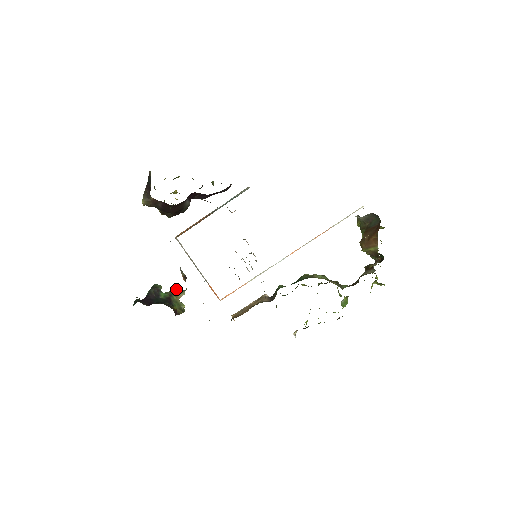
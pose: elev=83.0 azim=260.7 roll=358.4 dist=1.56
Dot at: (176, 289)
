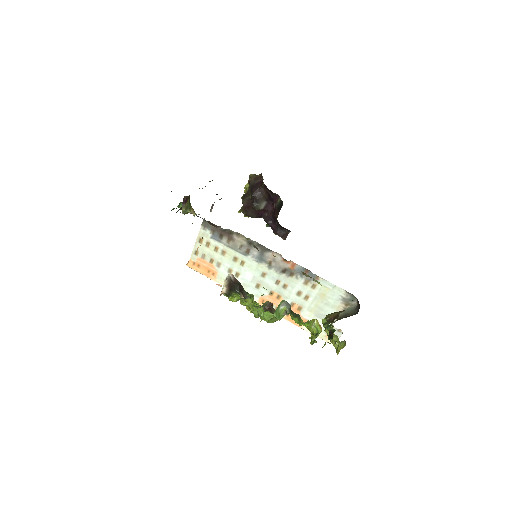
Dot at: occluded
